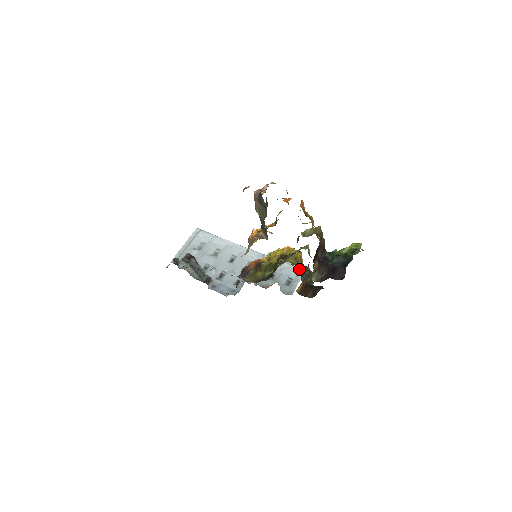
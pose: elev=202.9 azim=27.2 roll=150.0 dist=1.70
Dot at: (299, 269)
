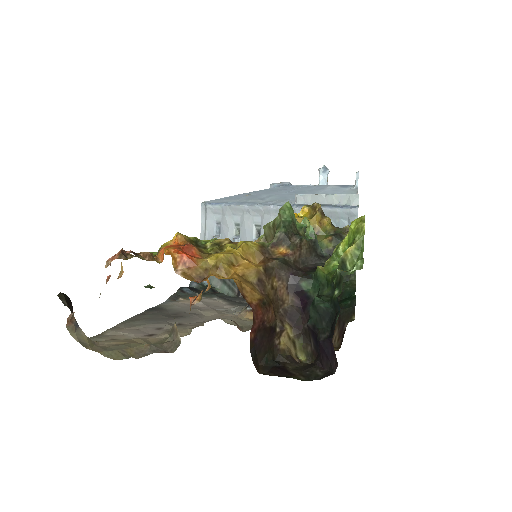
Dot at: occluded
